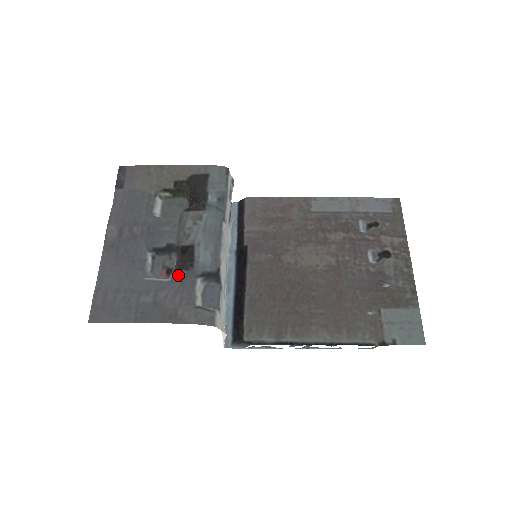
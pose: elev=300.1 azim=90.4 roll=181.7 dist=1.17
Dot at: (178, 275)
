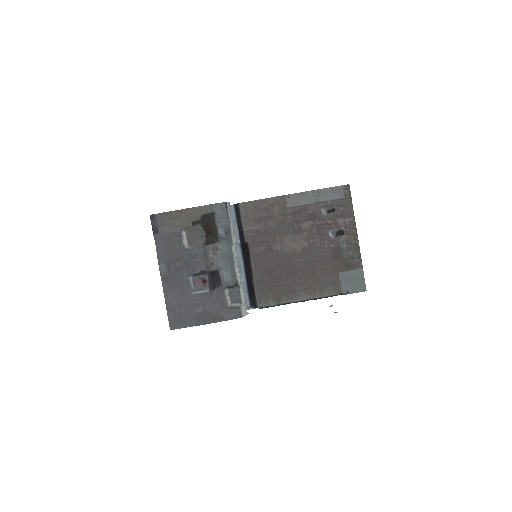
Dot at: (213, 291)
